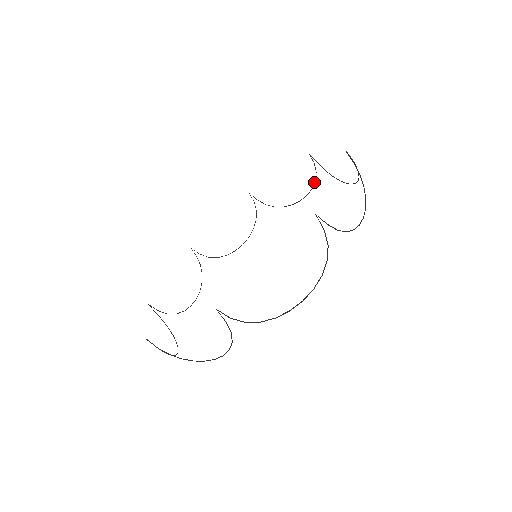
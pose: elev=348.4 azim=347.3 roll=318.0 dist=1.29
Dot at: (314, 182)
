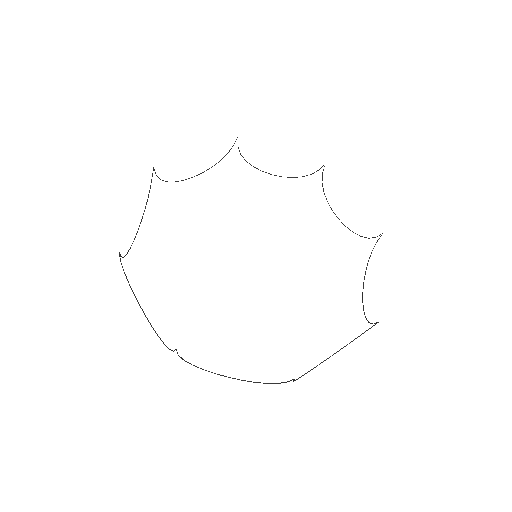
Dot at: occluded
